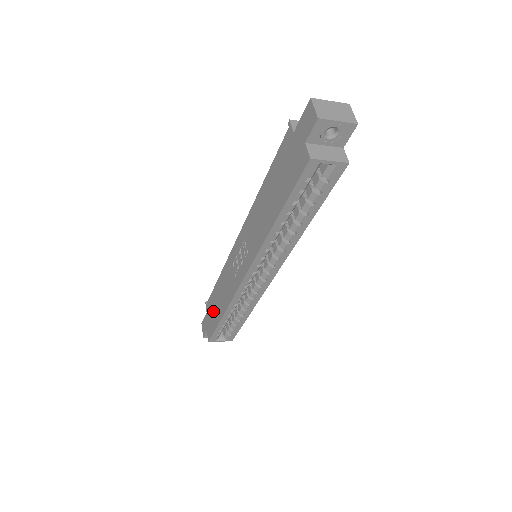
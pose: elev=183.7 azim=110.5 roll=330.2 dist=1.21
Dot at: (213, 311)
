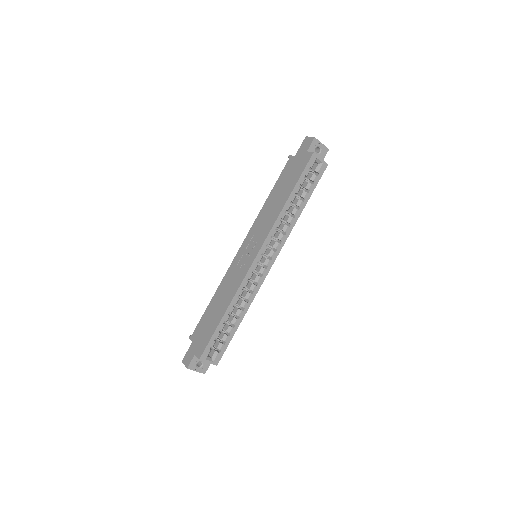
Dot at: (206, 326)
